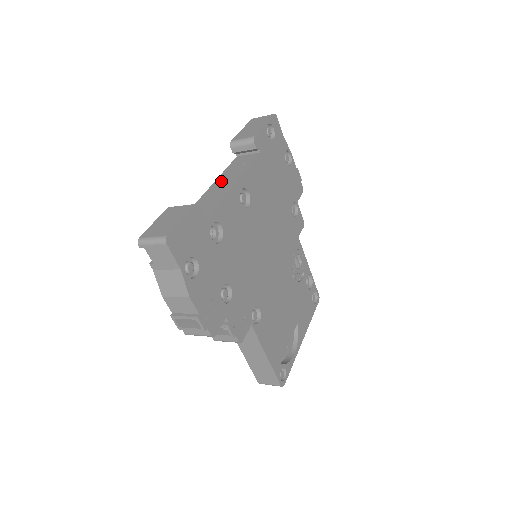
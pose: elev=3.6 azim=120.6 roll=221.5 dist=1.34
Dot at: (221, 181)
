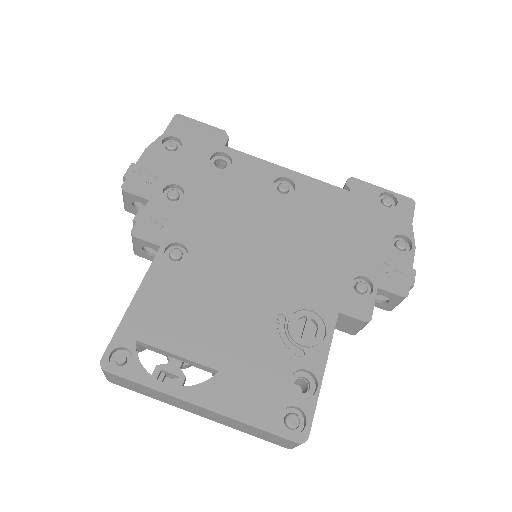
Dot at: occluded
